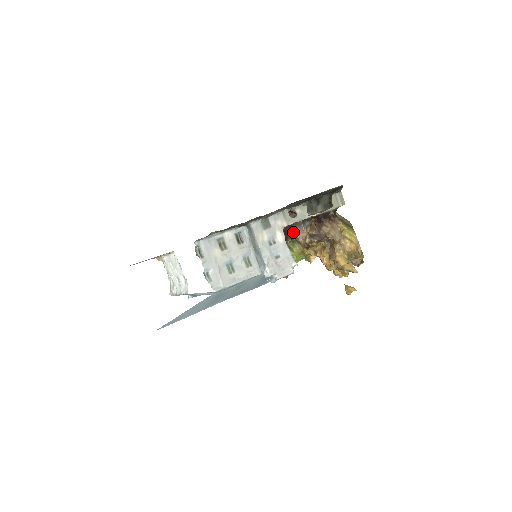
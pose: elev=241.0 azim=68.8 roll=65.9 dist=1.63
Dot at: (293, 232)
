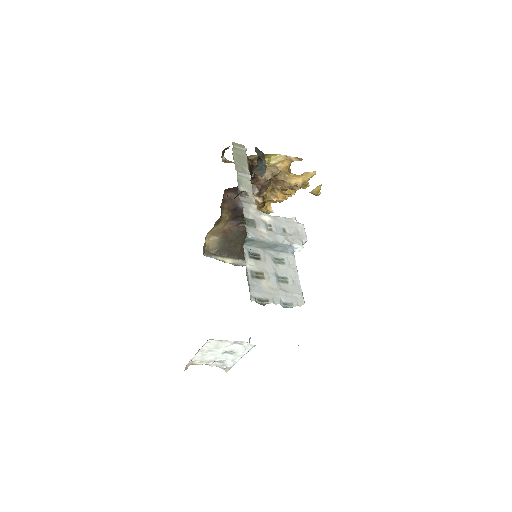
Dot at: (241, 211)
